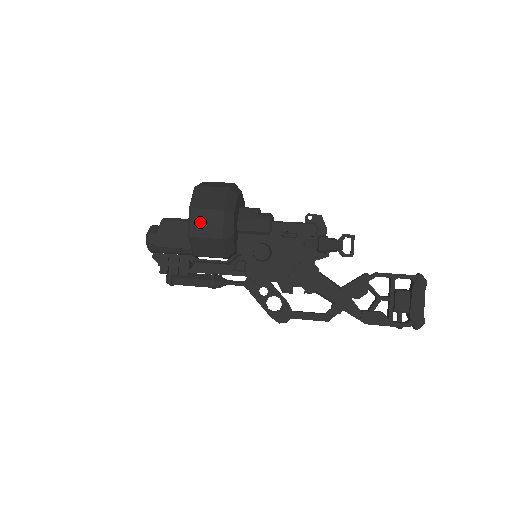
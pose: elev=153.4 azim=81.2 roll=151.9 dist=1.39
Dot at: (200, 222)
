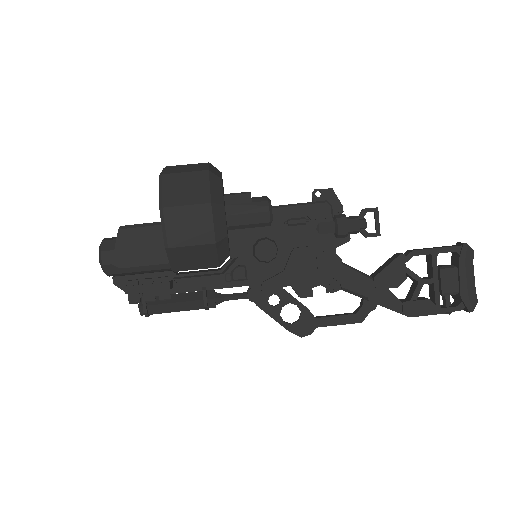
Dot at: (179, 225)
